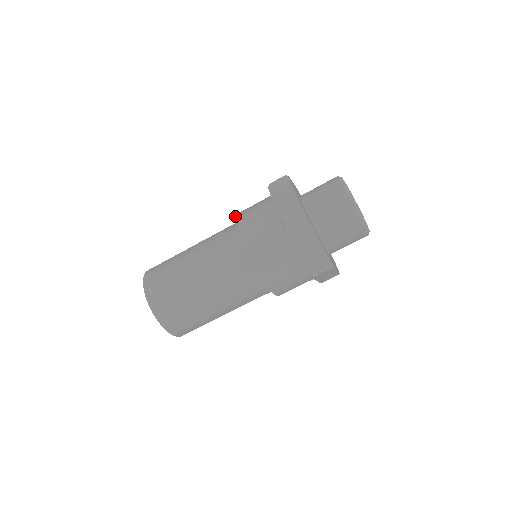
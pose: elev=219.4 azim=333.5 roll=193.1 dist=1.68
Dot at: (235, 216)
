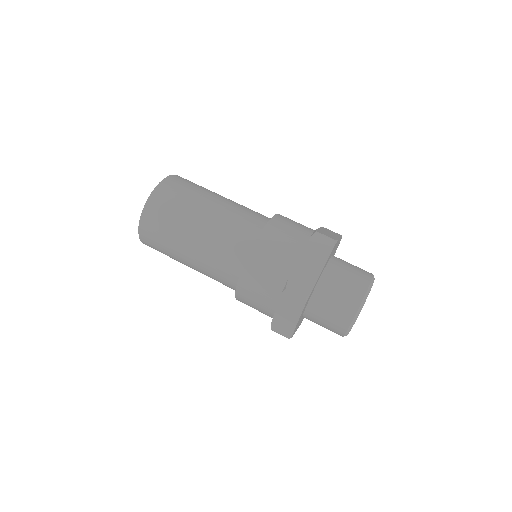
Dot at: (267, 223)
